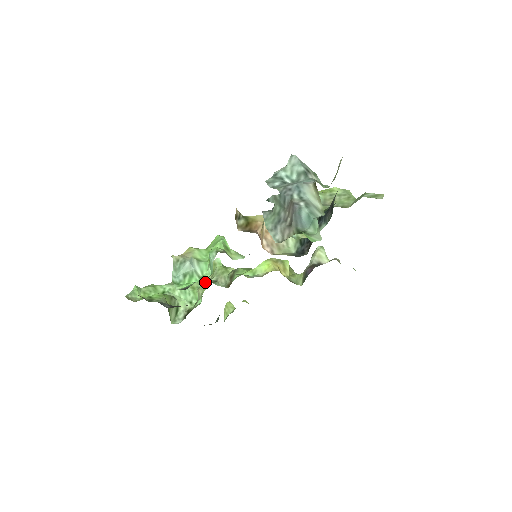
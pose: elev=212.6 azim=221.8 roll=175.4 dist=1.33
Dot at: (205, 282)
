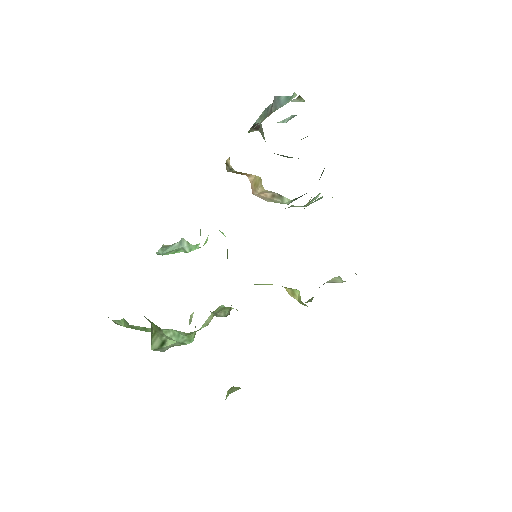
Dot at: occluded
